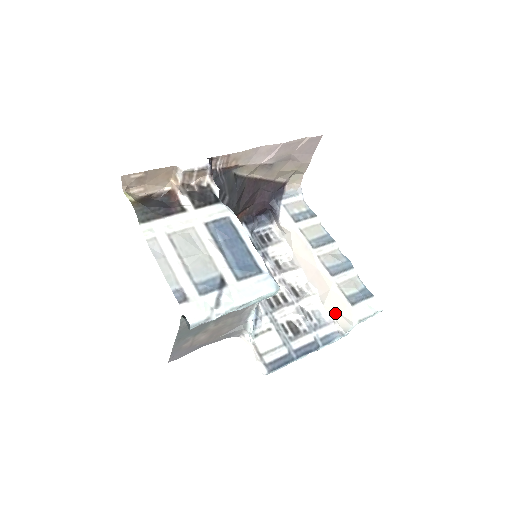
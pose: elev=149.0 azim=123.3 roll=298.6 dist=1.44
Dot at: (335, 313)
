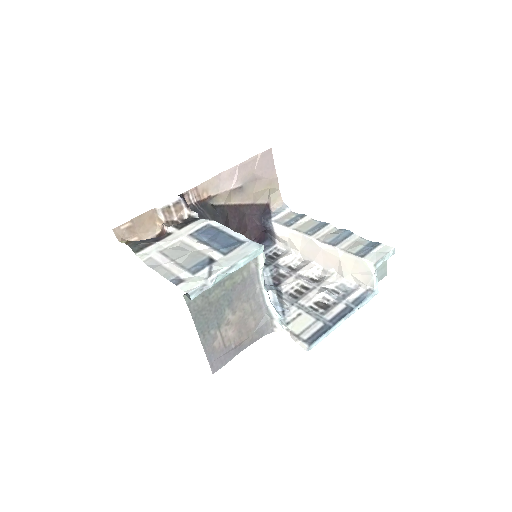
Dot at: (355, 276)
